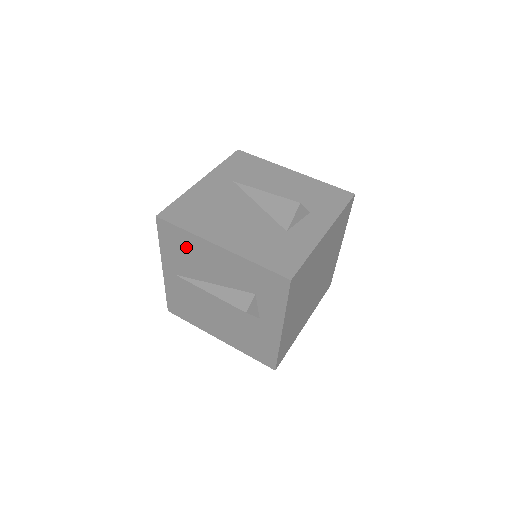
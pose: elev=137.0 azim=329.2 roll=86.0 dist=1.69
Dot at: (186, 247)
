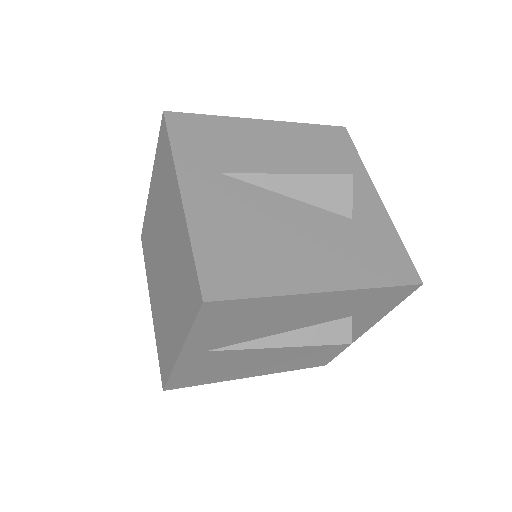
Dot at: (252, 315)
